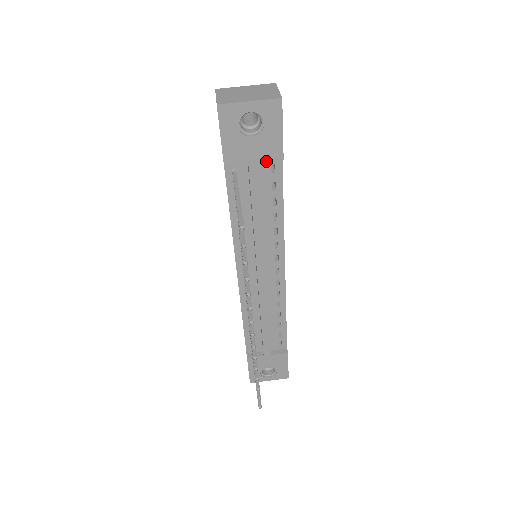
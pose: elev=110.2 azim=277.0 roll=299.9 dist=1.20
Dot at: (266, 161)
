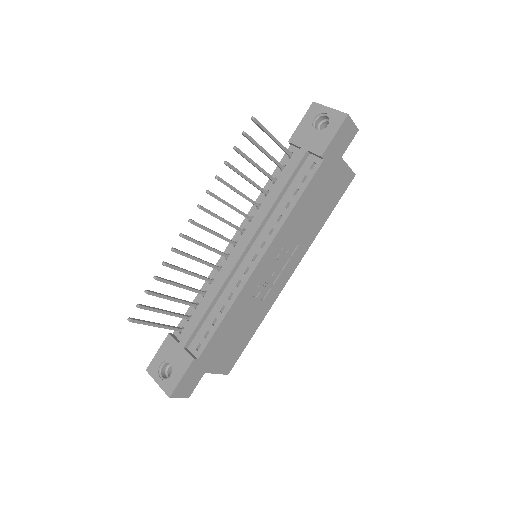
Dot at: (312, 152)
